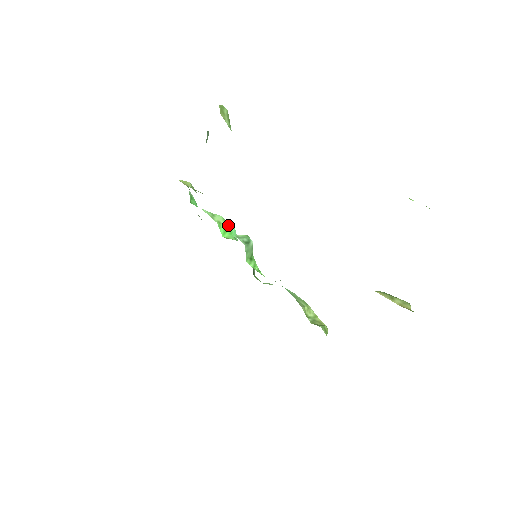
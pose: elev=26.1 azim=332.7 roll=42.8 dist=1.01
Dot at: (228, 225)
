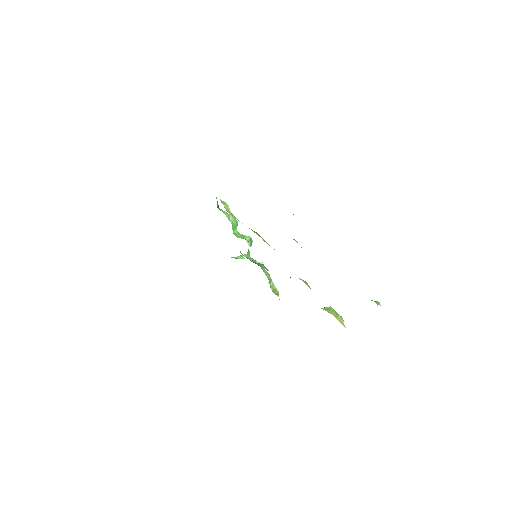
Dot at: (235, 221)
